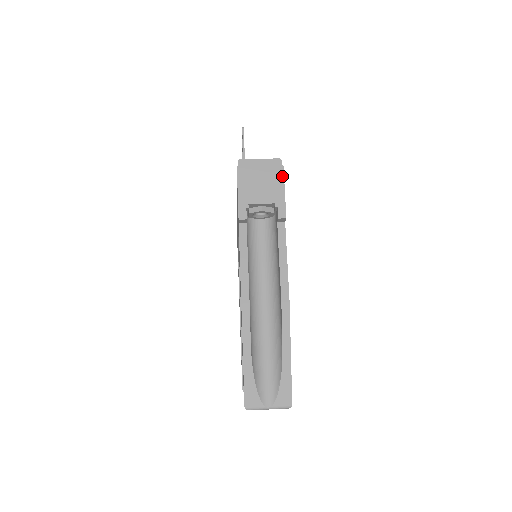
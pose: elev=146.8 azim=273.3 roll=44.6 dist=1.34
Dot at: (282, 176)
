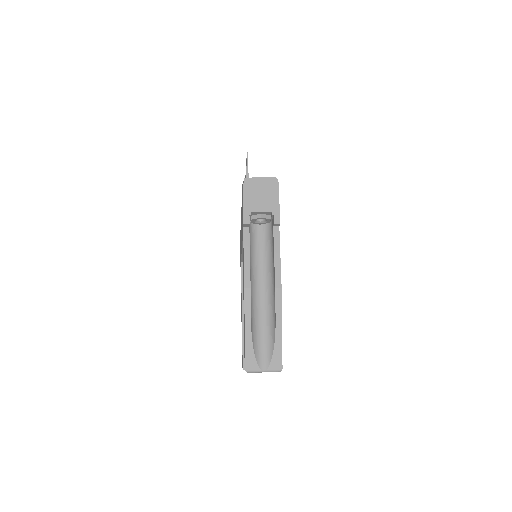
Dot at: (277, 191)
